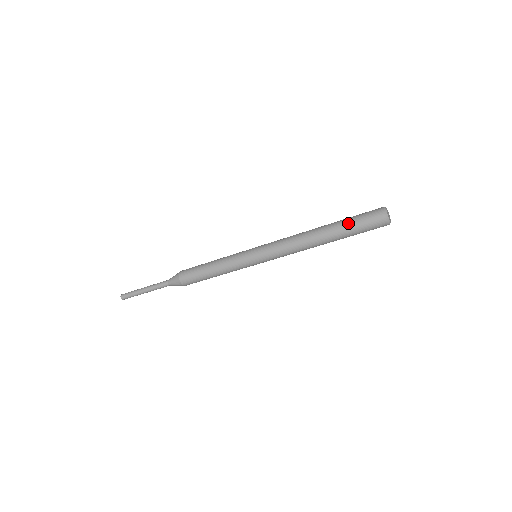
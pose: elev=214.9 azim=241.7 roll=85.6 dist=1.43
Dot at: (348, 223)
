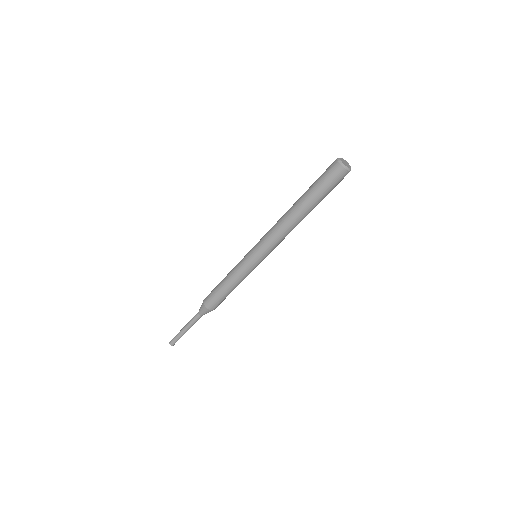
Dot at: (312, 186)
